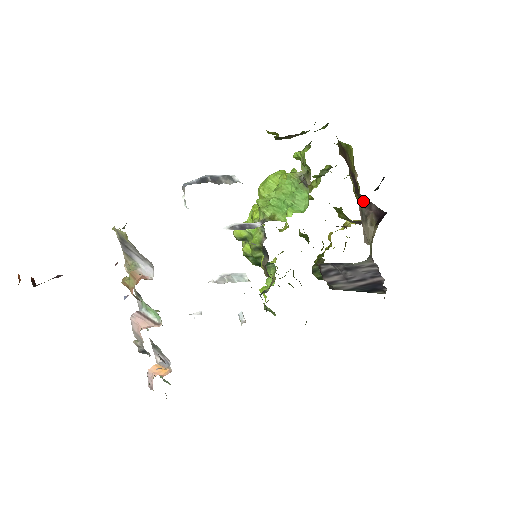
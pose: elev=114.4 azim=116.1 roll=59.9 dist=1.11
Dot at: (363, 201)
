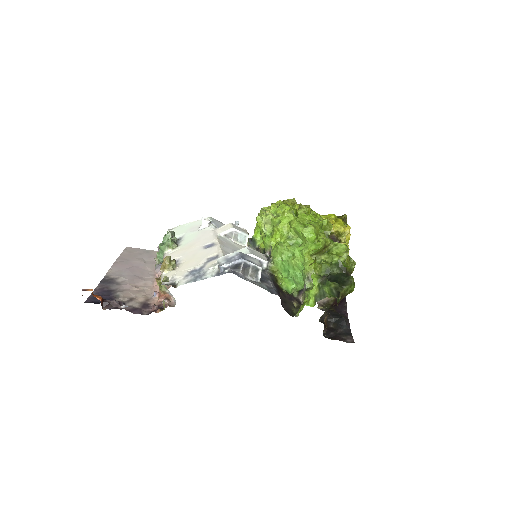
Dot at: occluded
